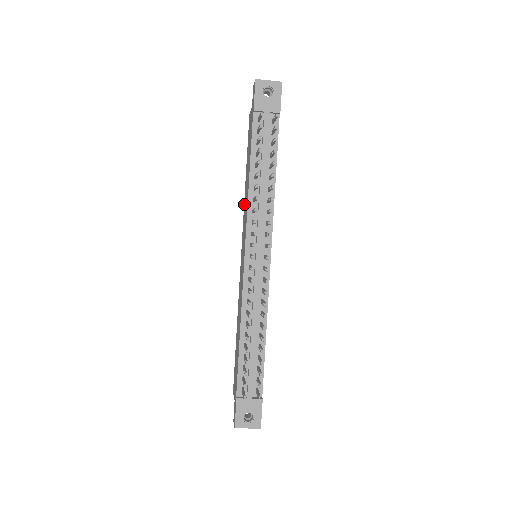
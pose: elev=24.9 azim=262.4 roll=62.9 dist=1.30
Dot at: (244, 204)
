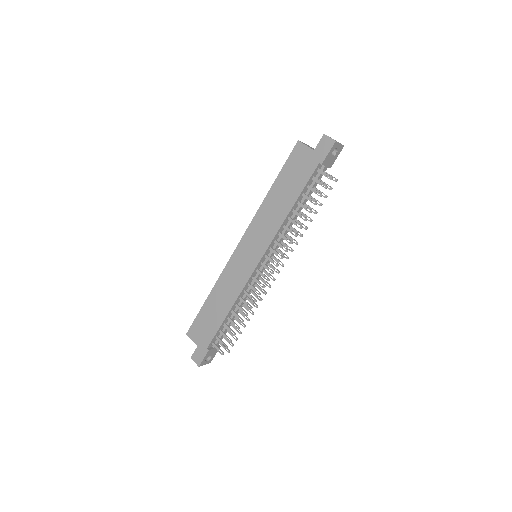
Dot at: (260, 212)
